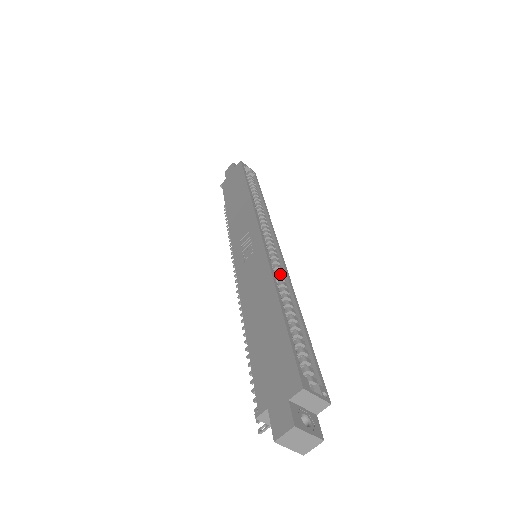
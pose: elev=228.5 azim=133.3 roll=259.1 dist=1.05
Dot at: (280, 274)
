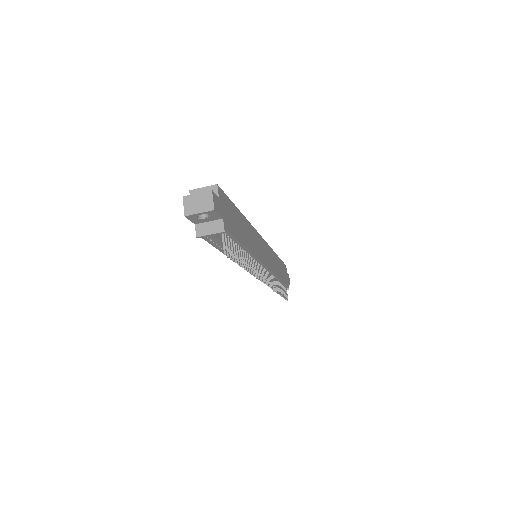
Dot at: occluded
